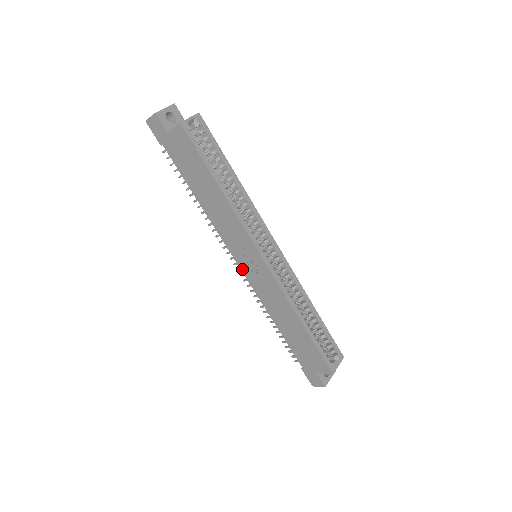
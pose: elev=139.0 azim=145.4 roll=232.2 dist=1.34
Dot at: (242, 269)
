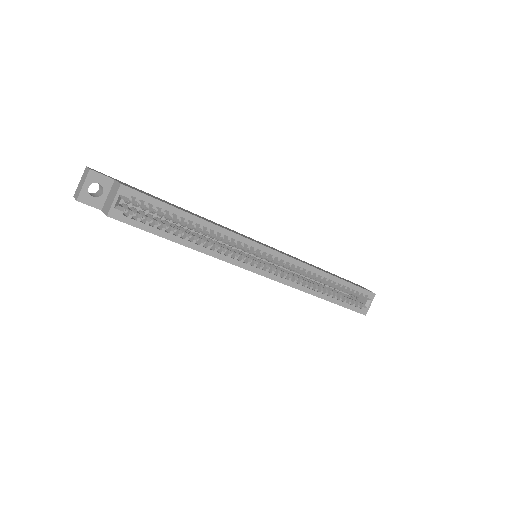
Dot at: occluded
